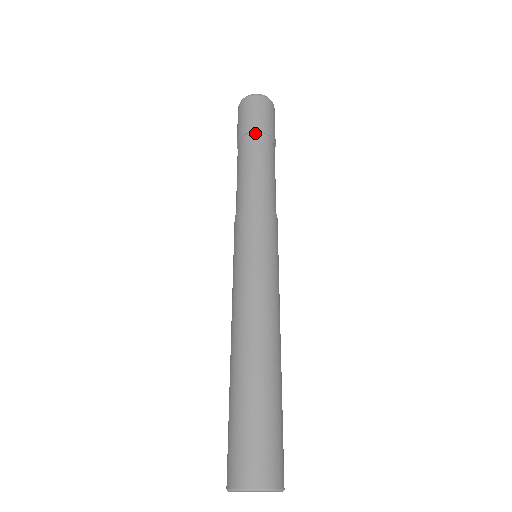
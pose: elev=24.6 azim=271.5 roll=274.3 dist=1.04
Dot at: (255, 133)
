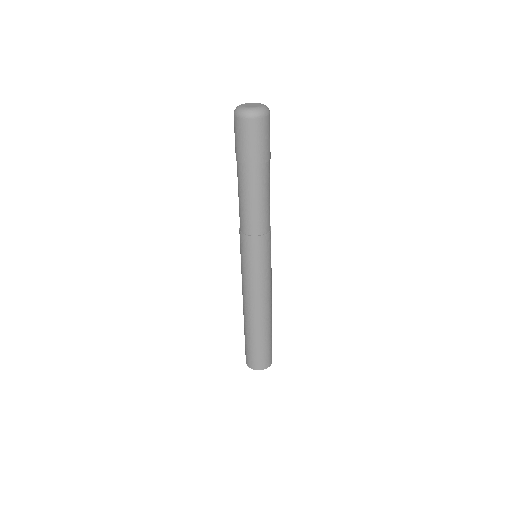
Dot at: (252, 165)
